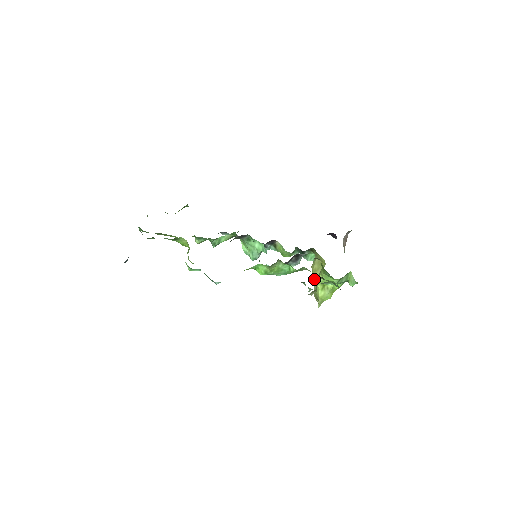
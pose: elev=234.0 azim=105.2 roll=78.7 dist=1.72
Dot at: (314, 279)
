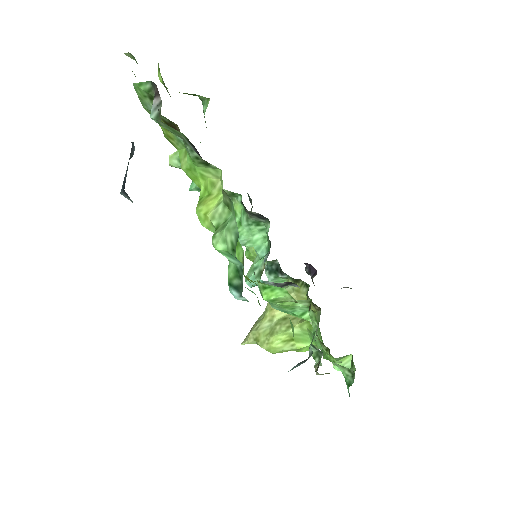
Dot at: (270, 314)
